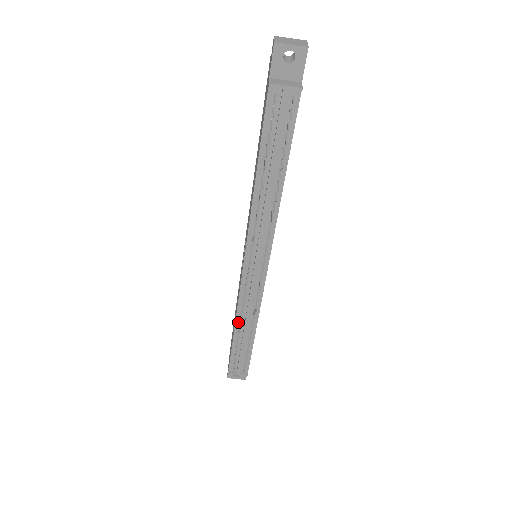
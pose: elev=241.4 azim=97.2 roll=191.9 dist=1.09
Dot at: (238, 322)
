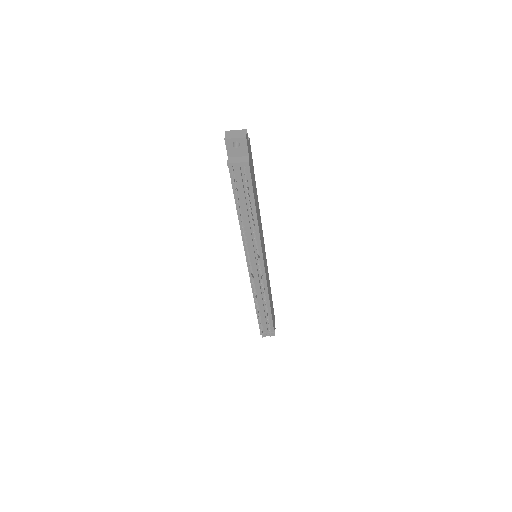
Dot at: occluded
